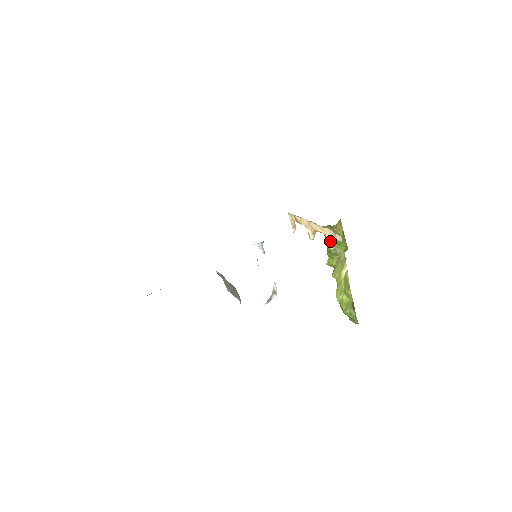
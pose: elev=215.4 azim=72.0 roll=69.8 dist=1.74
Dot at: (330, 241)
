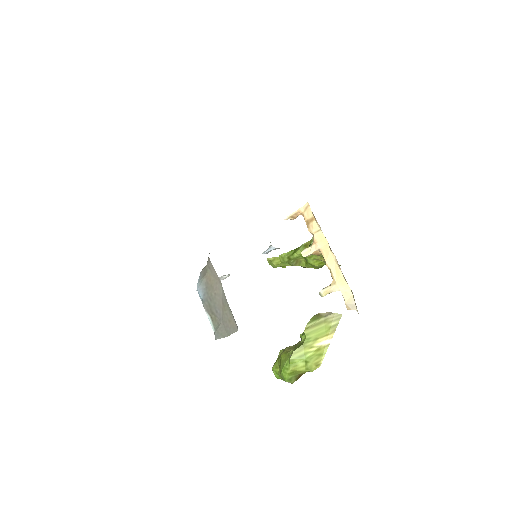
Dot at: (332, 290)
